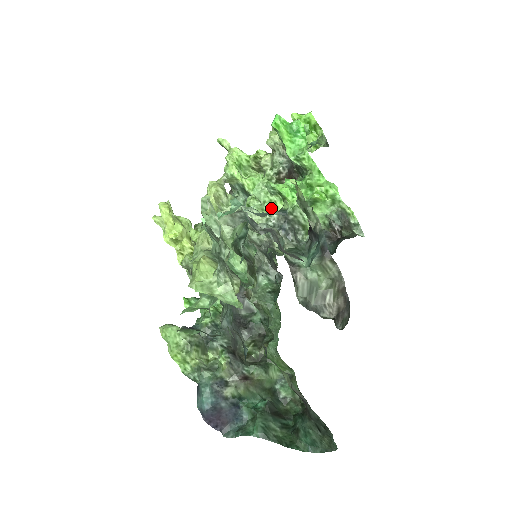
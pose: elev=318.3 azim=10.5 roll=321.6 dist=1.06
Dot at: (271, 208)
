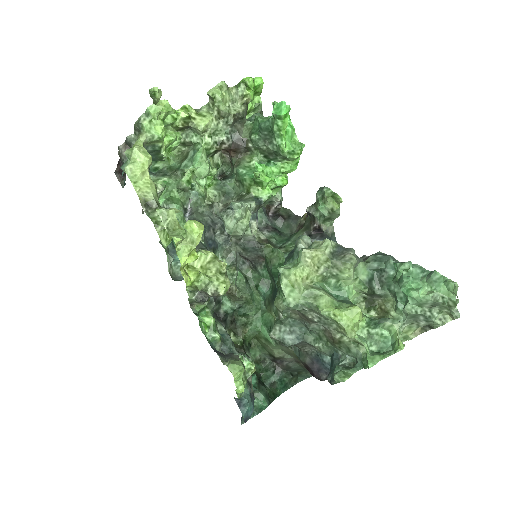
Dot at: (205, 181)
